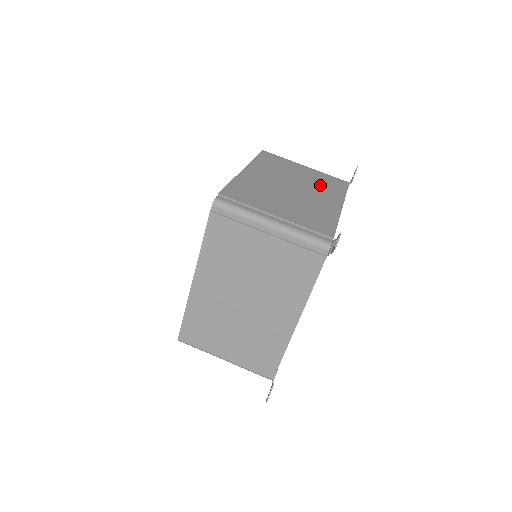
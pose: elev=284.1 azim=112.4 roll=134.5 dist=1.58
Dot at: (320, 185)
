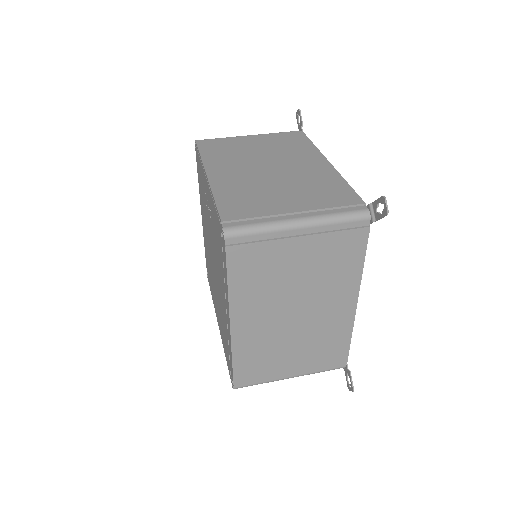
Dot at: occluded
